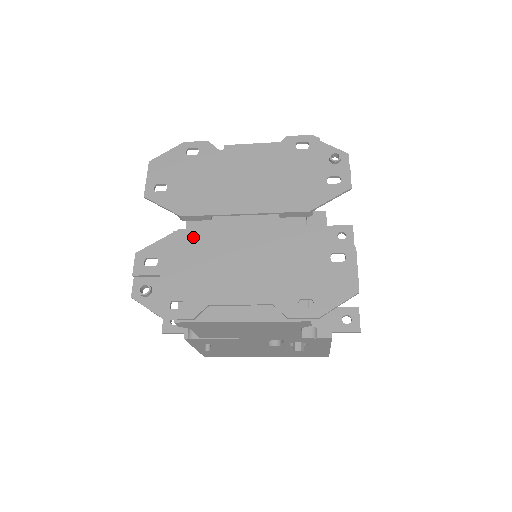
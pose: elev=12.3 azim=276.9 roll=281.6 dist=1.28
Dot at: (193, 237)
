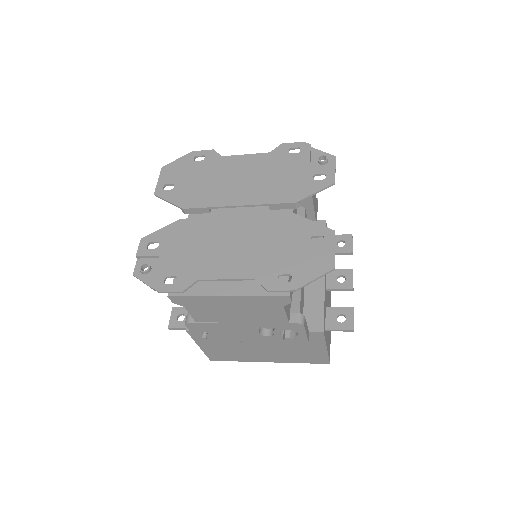
Dot at: (191, 225)
